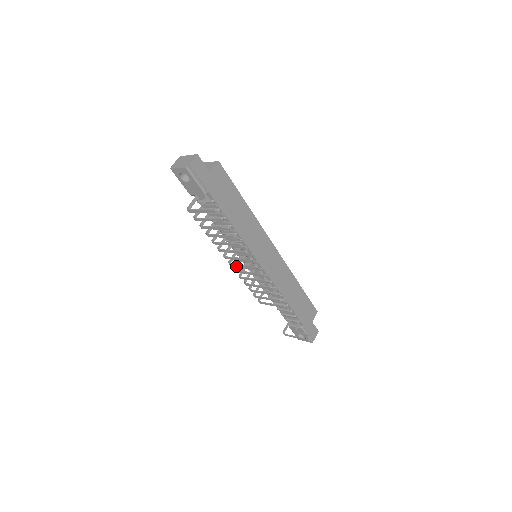
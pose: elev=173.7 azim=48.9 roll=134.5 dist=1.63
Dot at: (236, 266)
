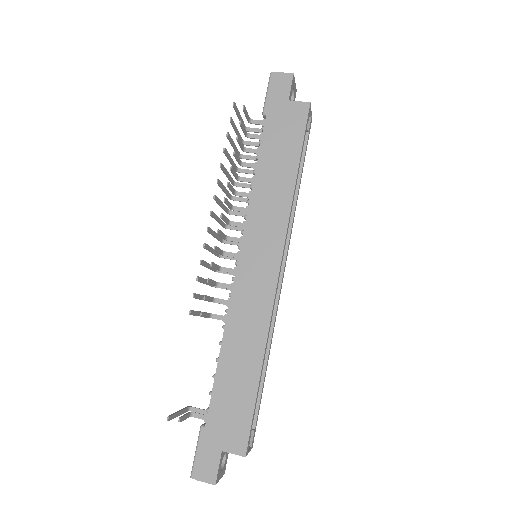
Dot at: (221, 224)
